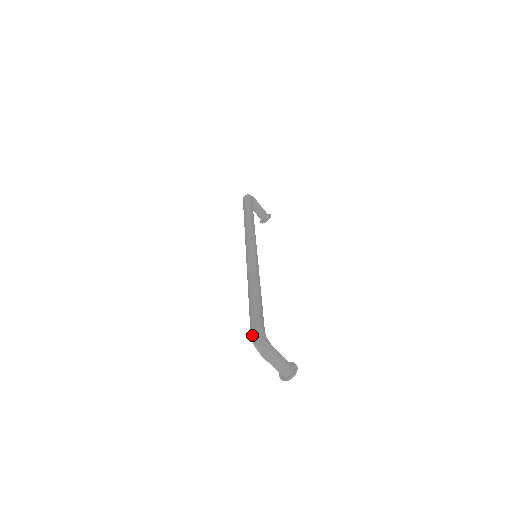
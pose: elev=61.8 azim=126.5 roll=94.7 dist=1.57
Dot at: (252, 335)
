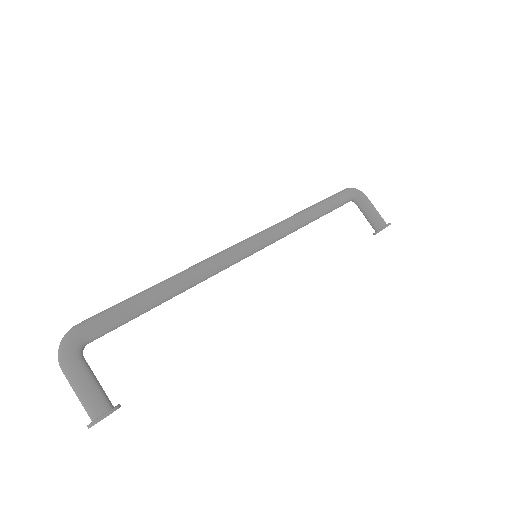
Dot at: (67, 333)
